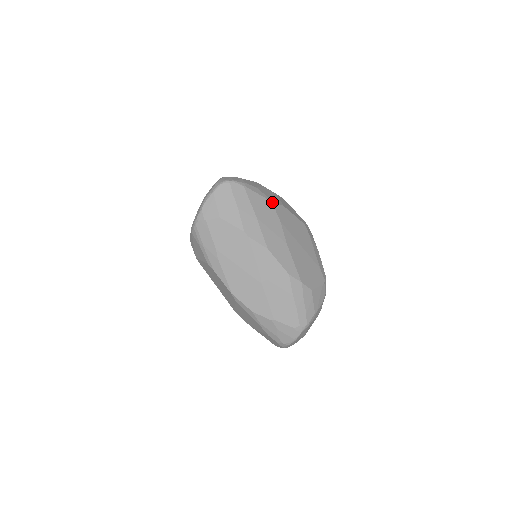
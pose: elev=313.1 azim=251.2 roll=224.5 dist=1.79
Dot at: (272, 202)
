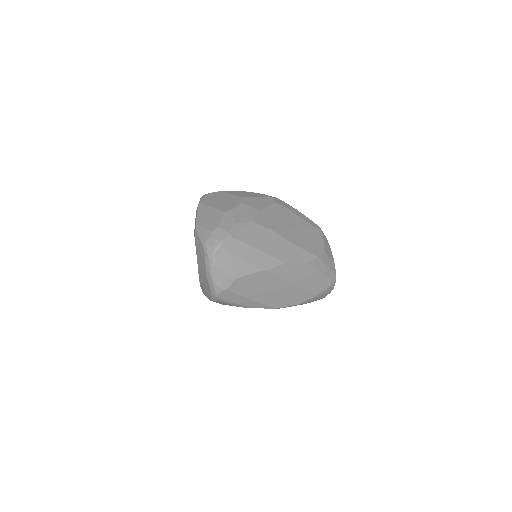
Dot at: (254, 222)
